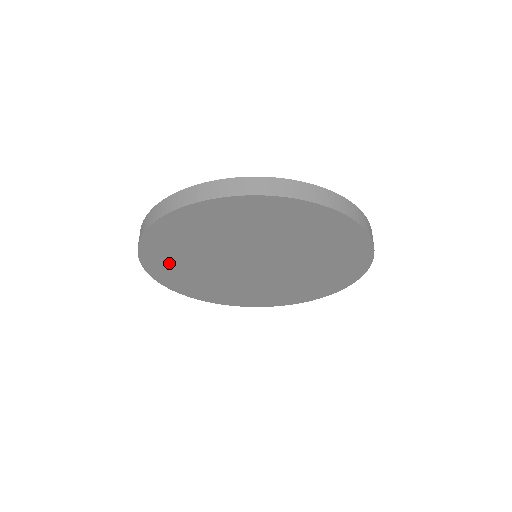
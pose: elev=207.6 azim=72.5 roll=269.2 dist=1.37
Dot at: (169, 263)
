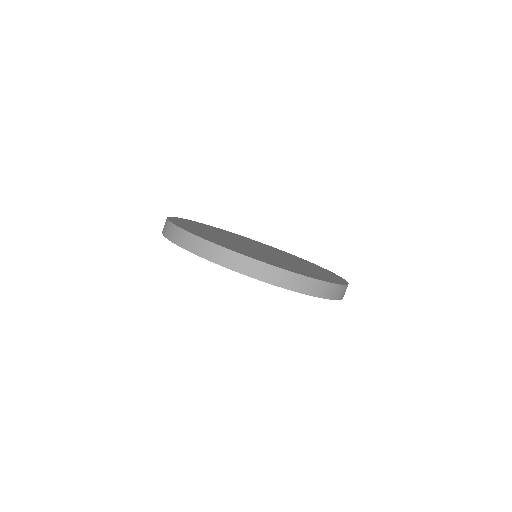
Dot at: occluded
